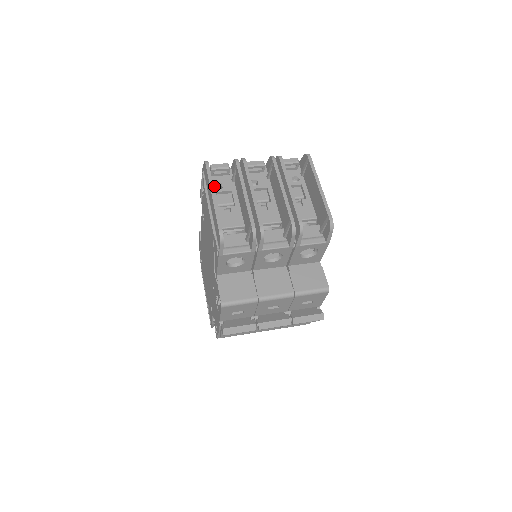
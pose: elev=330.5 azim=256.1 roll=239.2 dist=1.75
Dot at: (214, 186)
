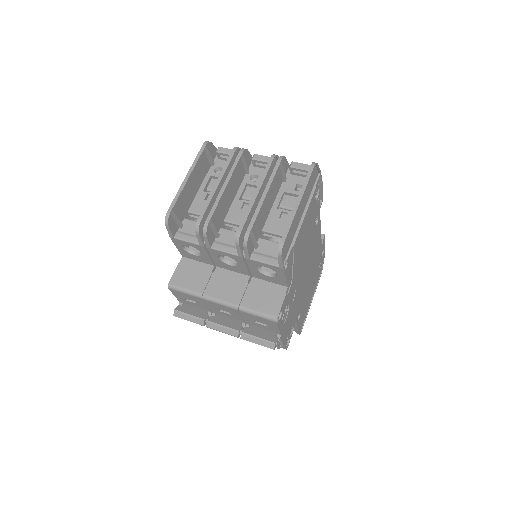
Dot at: (214, 169)
